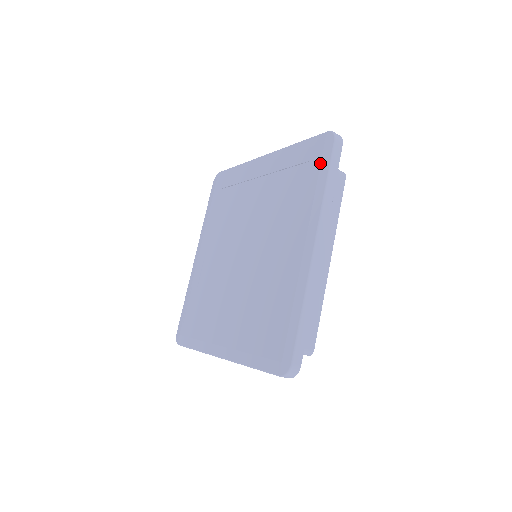
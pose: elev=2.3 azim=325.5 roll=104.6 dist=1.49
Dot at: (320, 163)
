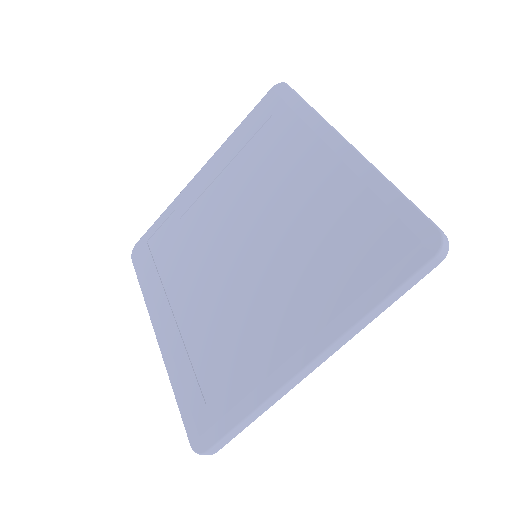
Dot at: (394, 265)
